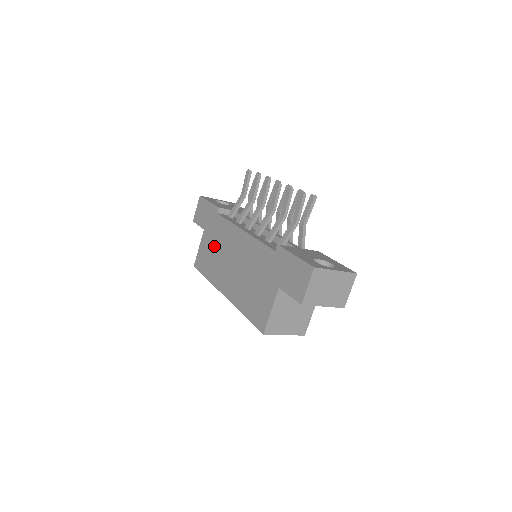
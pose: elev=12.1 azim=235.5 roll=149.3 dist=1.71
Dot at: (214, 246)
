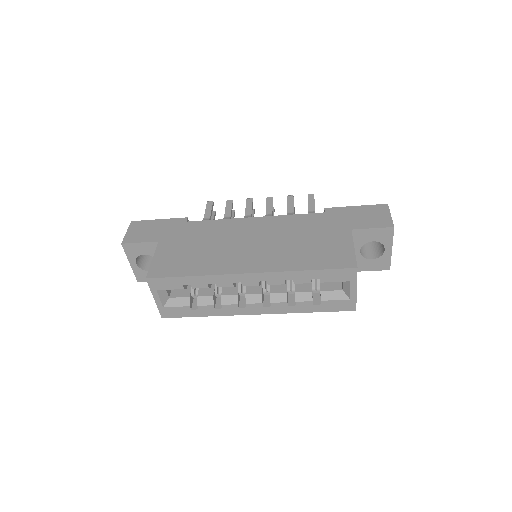
Dot at: (196, 245)
